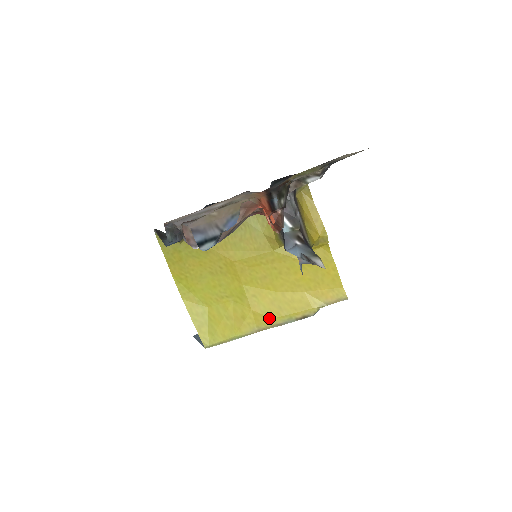
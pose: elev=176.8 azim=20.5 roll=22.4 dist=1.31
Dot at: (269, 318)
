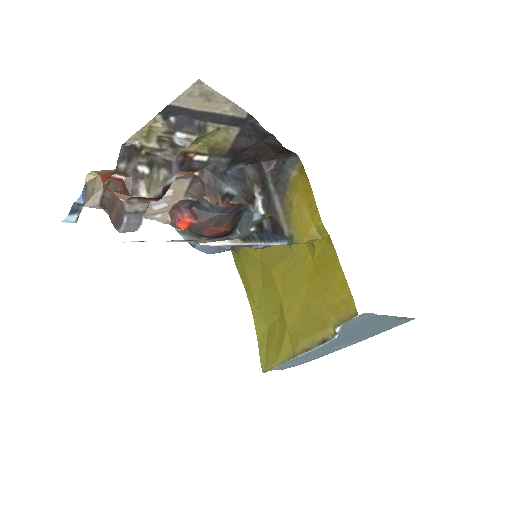
Dot at: (298, 340)
